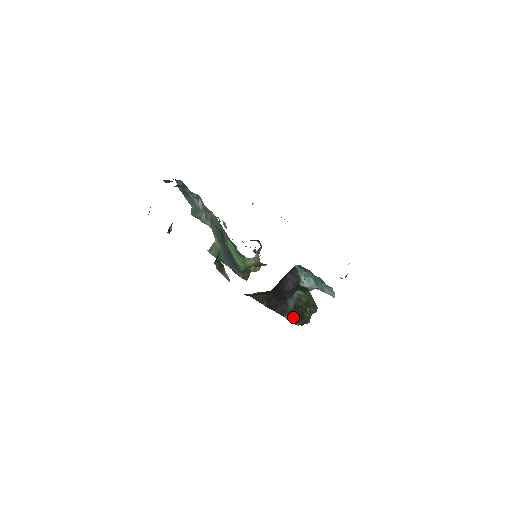
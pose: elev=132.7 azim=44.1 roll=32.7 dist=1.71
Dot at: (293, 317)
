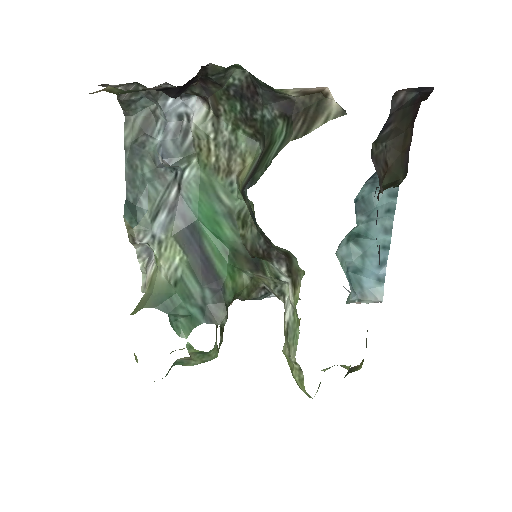
Dot at: occluded
